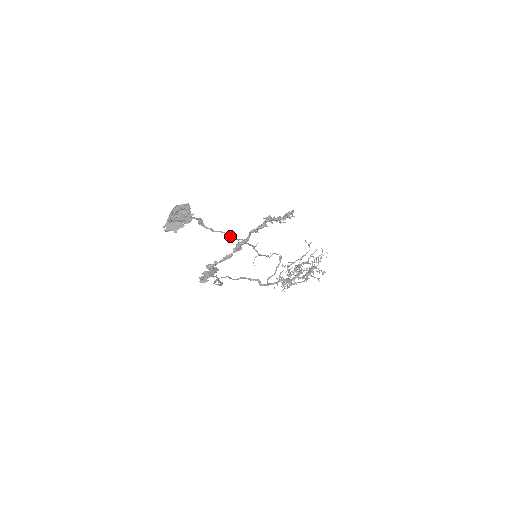
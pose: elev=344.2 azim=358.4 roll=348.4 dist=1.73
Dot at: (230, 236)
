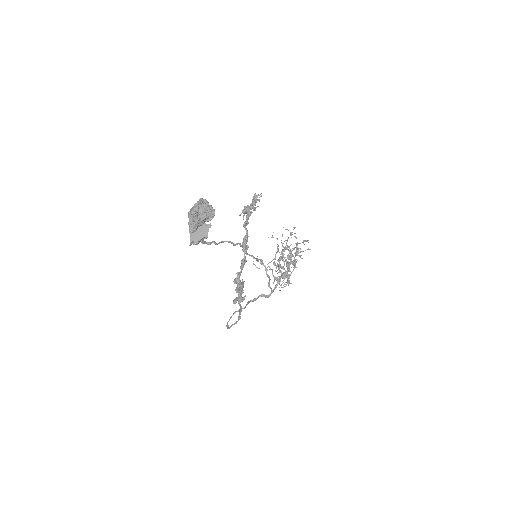
Dot at: (230, 242)
